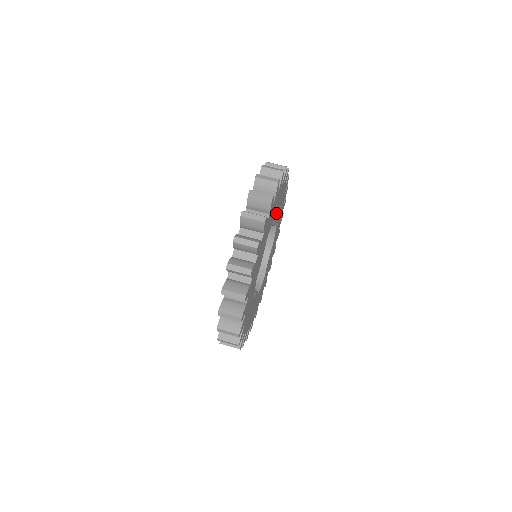
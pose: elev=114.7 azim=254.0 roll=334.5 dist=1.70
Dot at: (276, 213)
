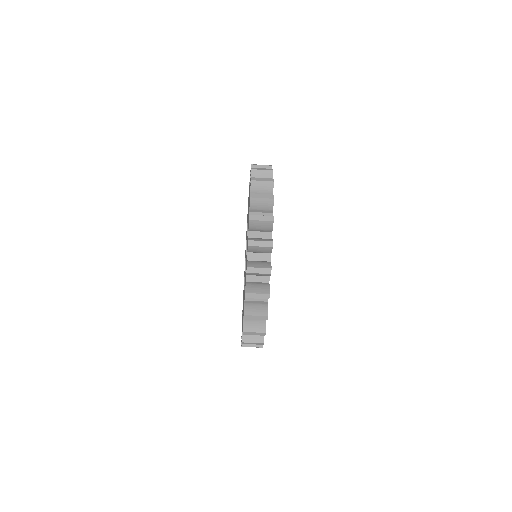
Dot at: occluded
